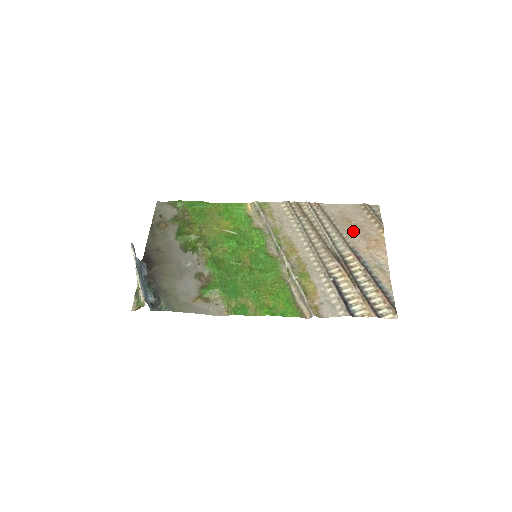
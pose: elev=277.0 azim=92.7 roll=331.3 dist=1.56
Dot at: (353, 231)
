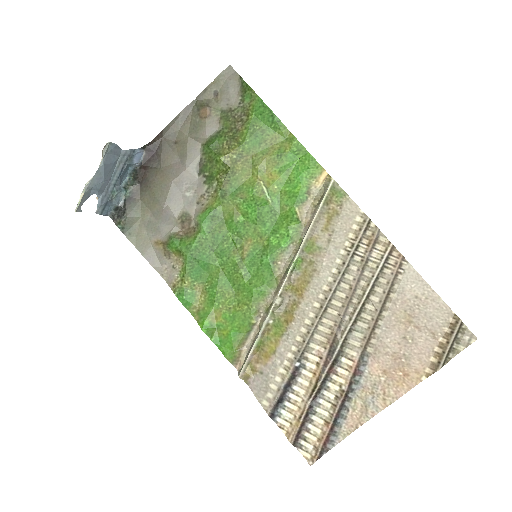
Dot at: (396, 337)
